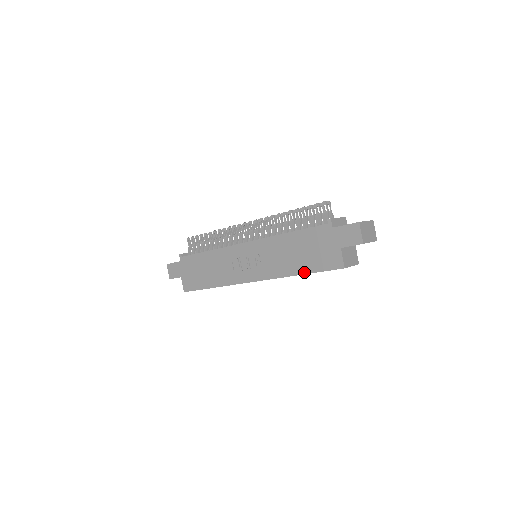
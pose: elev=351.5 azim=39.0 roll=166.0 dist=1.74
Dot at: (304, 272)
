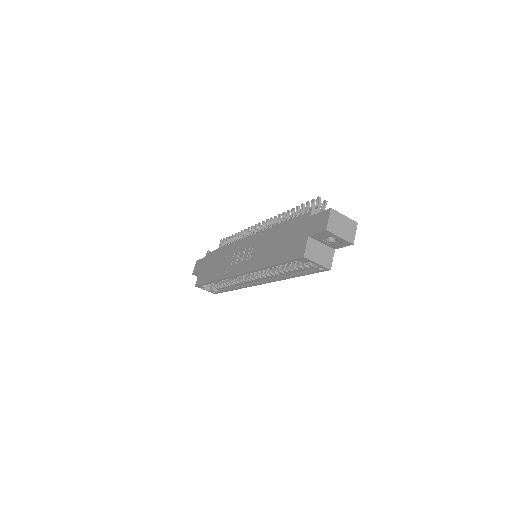
Dot at: (274, 262)
